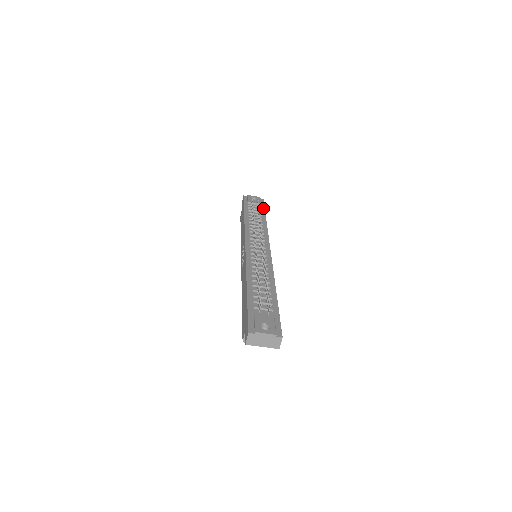
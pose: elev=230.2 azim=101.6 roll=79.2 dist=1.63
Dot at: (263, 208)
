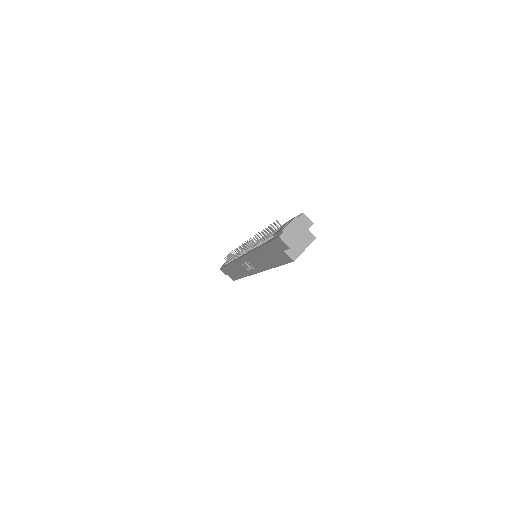
Dot at: occluded
